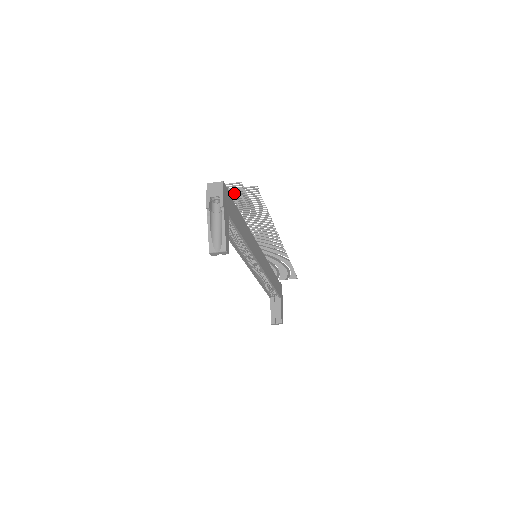
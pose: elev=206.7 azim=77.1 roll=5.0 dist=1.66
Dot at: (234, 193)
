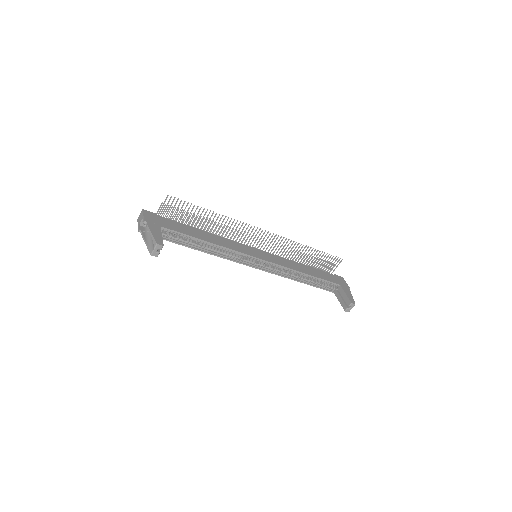
Dot at: (166, 214)
